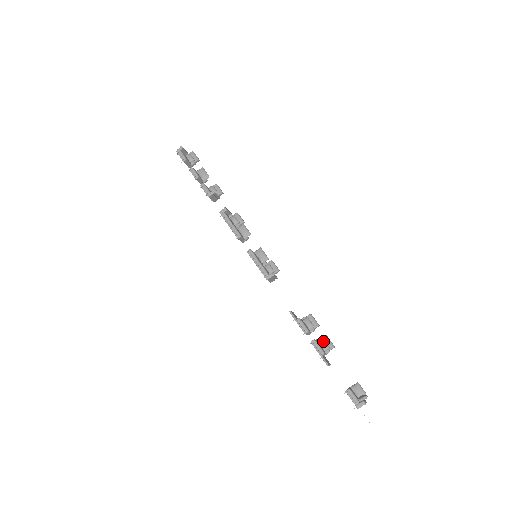
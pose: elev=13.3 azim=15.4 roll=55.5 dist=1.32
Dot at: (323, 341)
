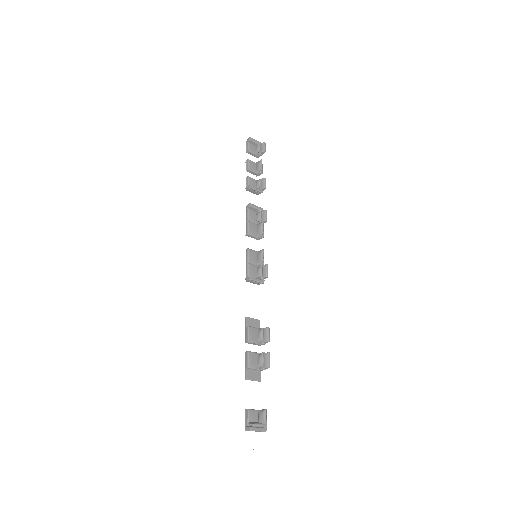
Dot at: (261, 357)
